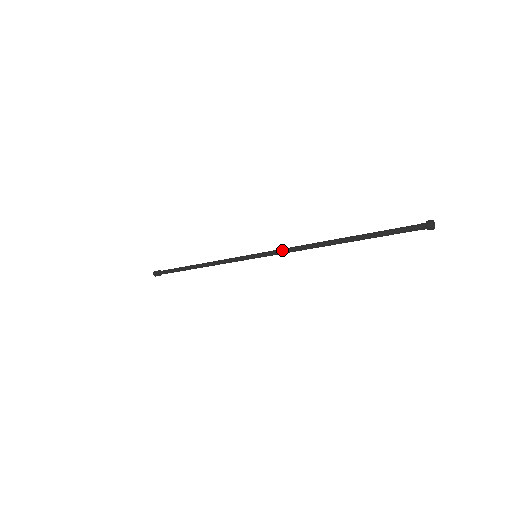
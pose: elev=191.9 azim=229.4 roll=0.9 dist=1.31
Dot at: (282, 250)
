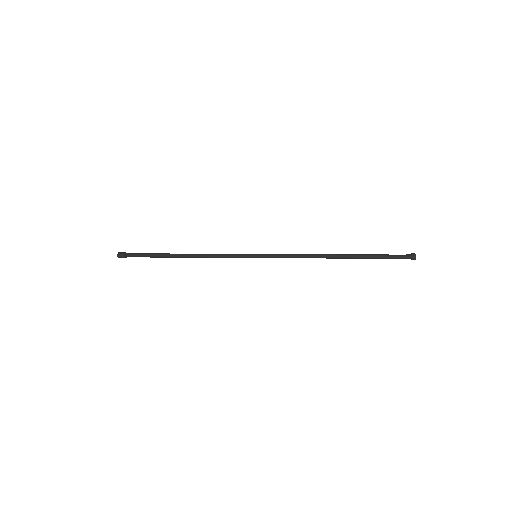
Dot at: (286, 257)
